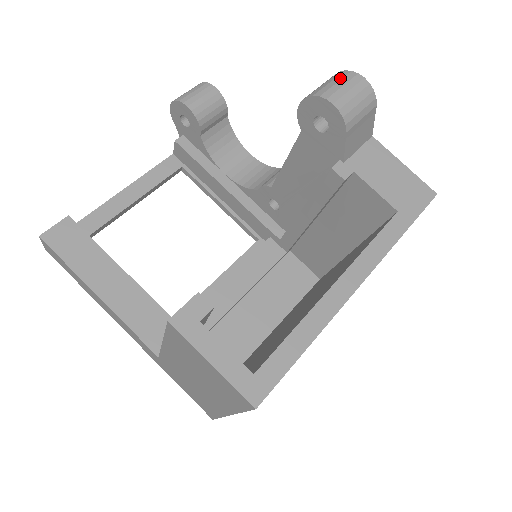
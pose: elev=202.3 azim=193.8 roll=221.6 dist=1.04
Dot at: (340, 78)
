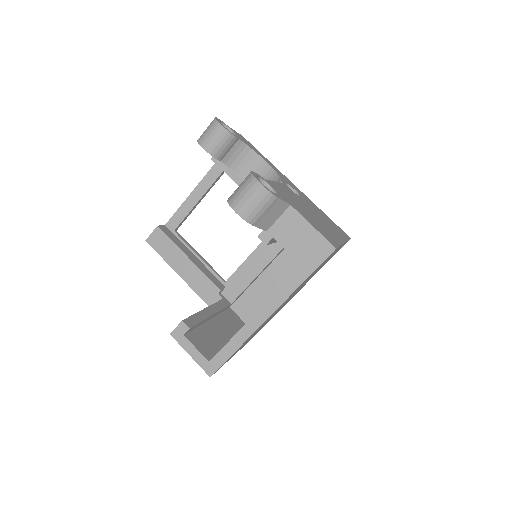
Dot at: (246, 185)
